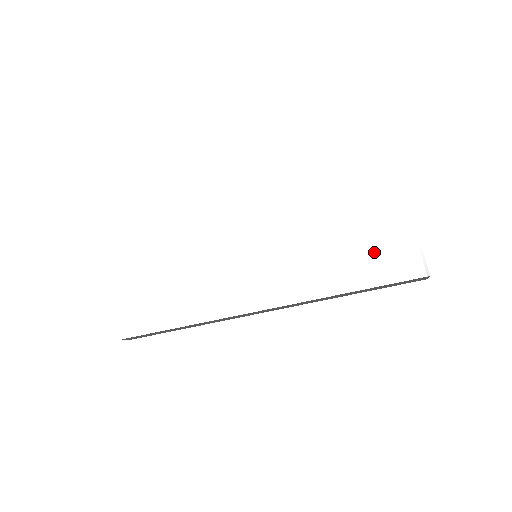
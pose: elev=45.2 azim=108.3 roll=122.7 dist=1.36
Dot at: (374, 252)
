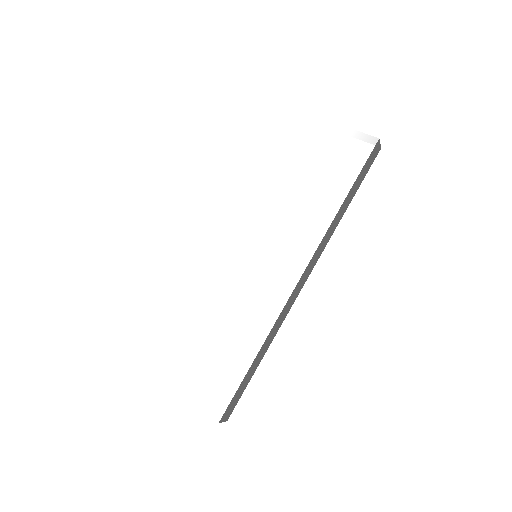
Dot at: (329, 165)
